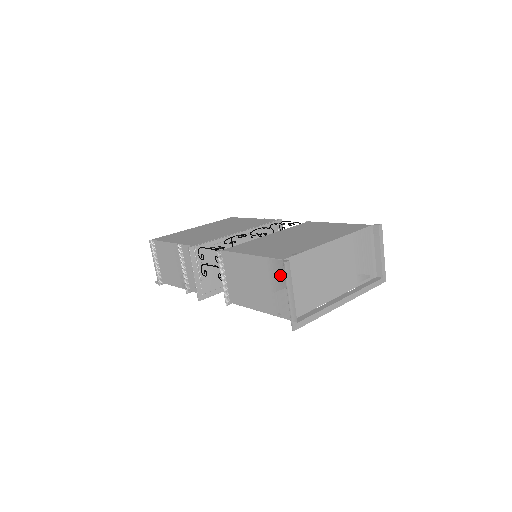
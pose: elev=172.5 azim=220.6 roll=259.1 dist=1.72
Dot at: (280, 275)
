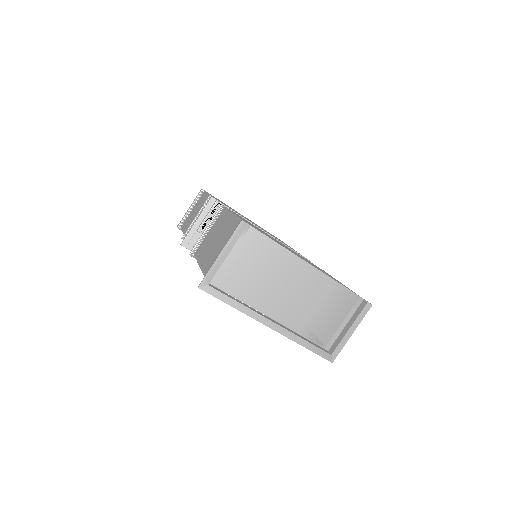
Dot at: occluded
